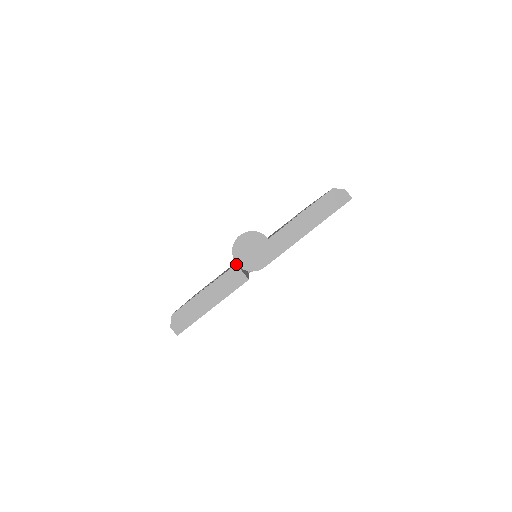
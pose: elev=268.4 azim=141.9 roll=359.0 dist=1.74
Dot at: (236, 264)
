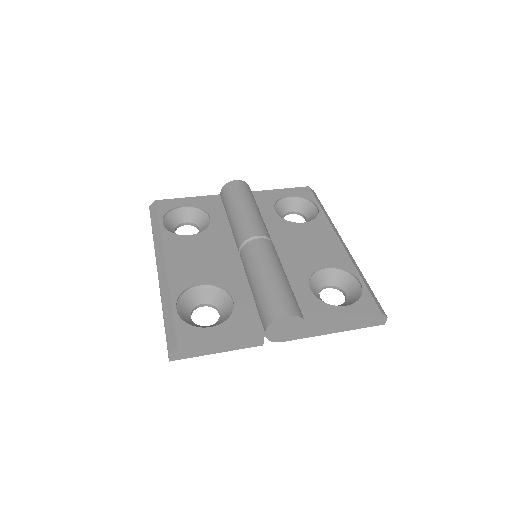
Dot at: (265, 333)
